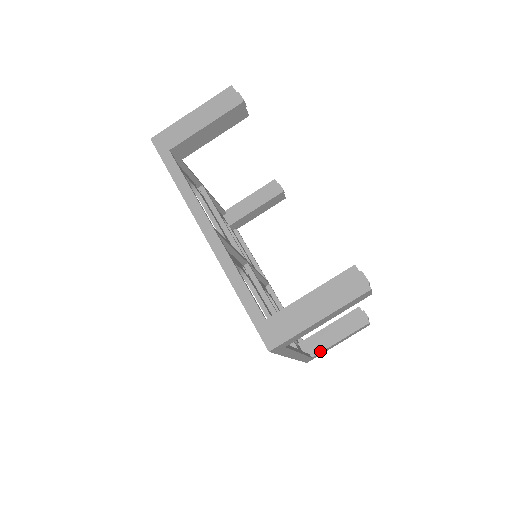
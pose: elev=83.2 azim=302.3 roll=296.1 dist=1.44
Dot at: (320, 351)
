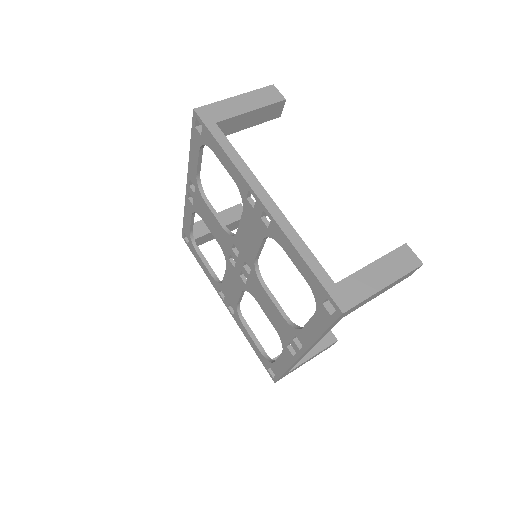
Dot at: (346, 277)
